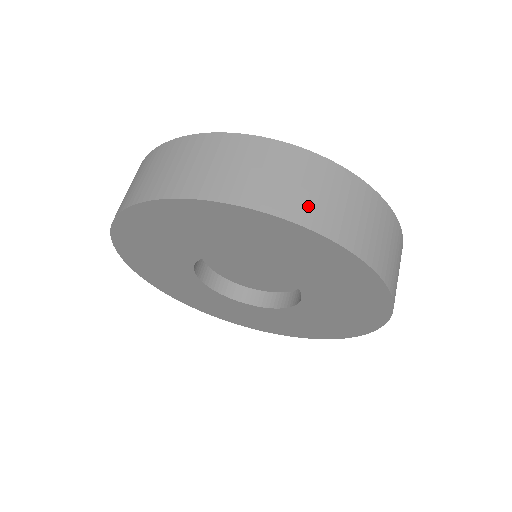
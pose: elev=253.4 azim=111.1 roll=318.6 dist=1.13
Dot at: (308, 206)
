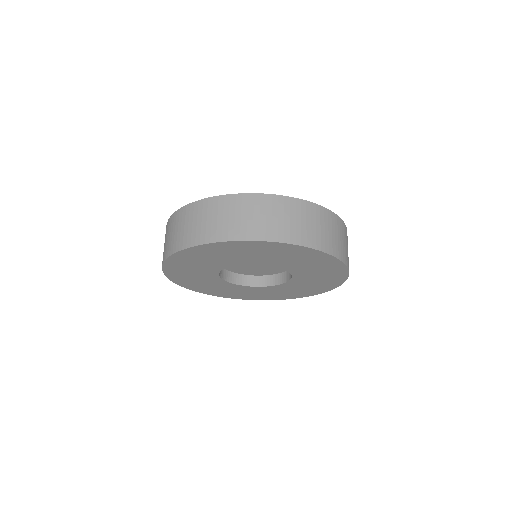
Dot at: (223, 229)
